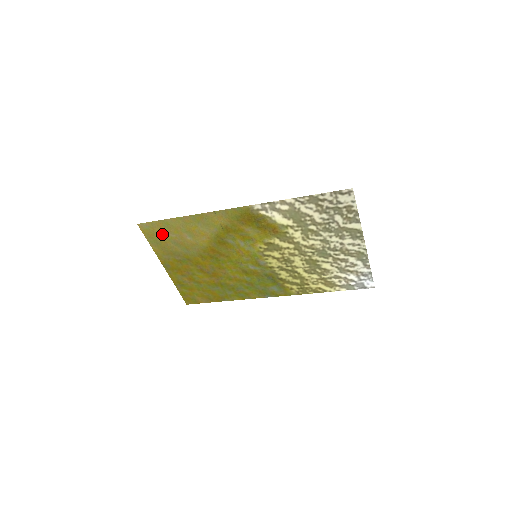
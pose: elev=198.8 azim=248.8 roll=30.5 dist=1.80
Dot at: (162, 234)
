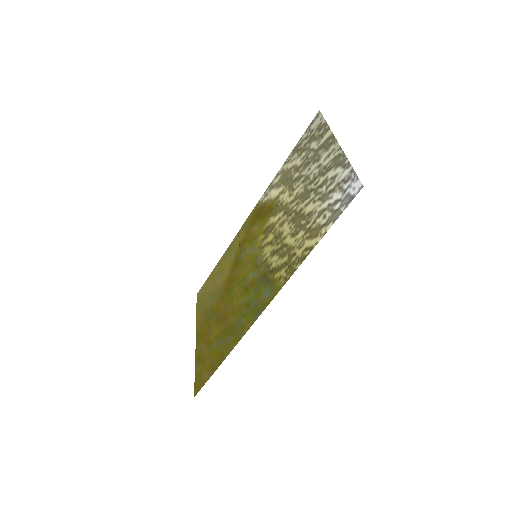
Dot at: (206, 292)
